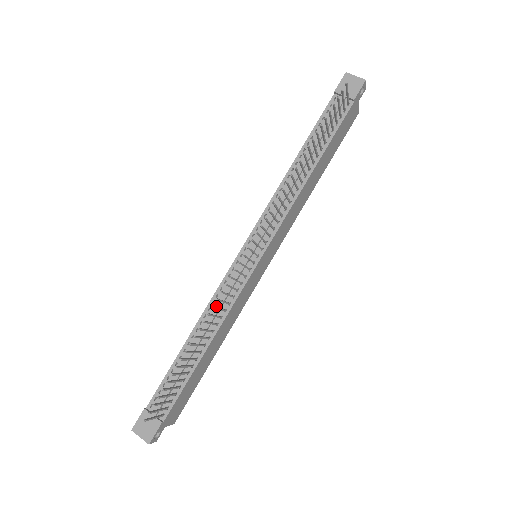
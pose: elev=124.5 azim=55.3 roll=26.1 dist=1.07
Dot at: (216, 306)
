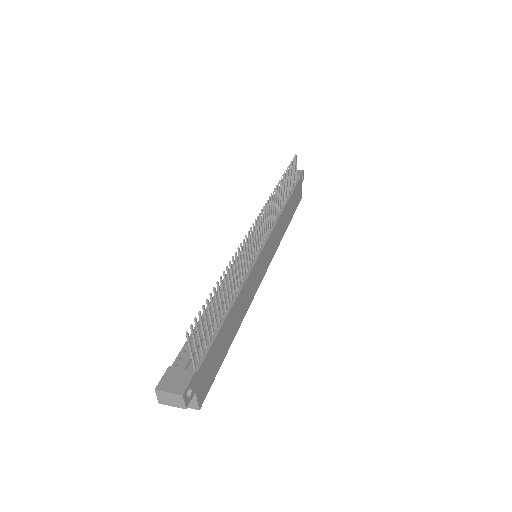
Dot at: occluded
